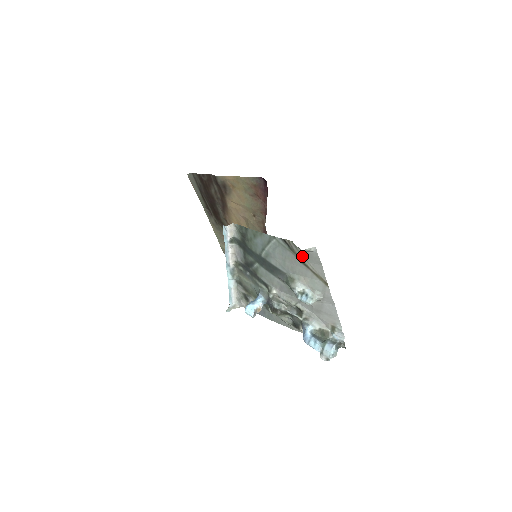
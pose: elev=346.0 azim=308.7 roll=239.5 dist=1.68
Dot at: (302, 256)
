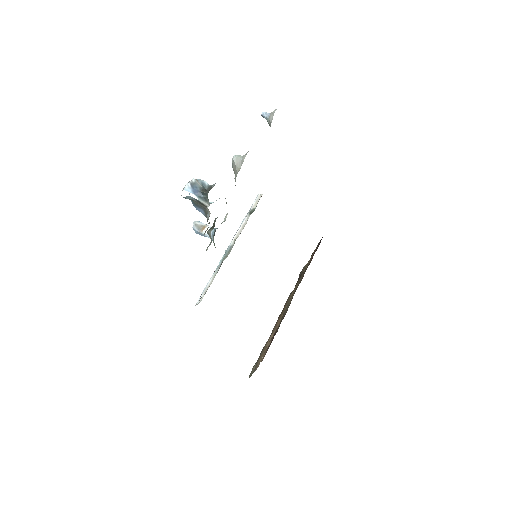
Dot at: occluded
